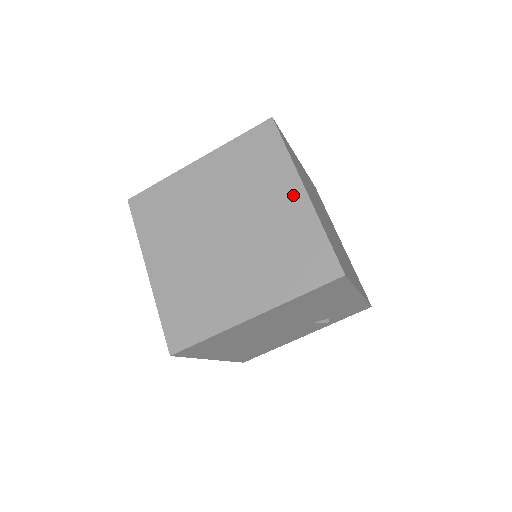
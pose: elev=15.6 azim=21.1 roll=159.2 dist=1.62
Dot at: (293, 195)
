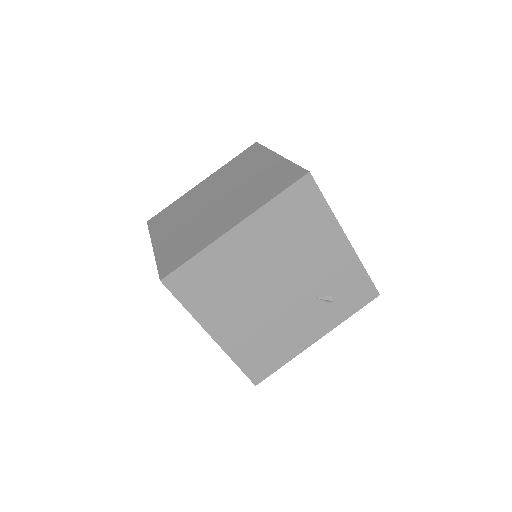
Dot at: (270, 161)
